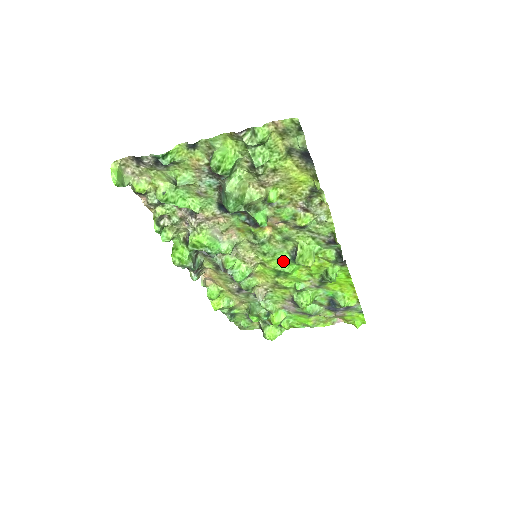
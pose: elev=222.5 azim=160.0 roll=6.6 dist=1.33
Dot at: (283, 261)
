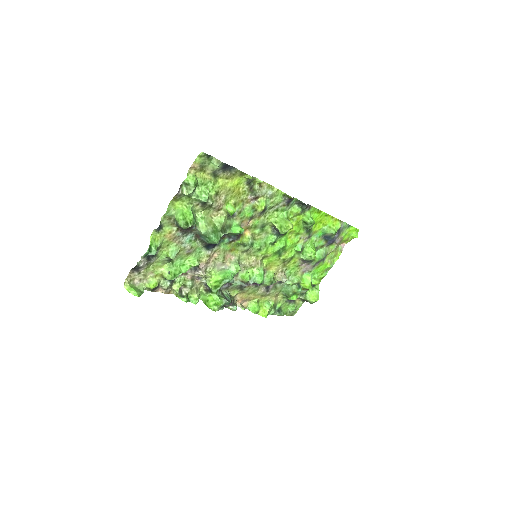
Dot at: (274, 243)
